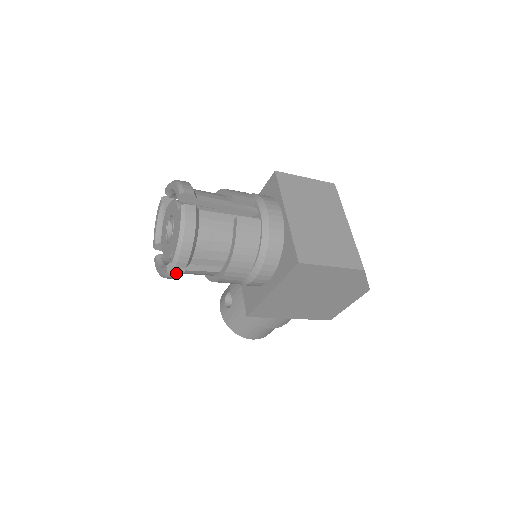
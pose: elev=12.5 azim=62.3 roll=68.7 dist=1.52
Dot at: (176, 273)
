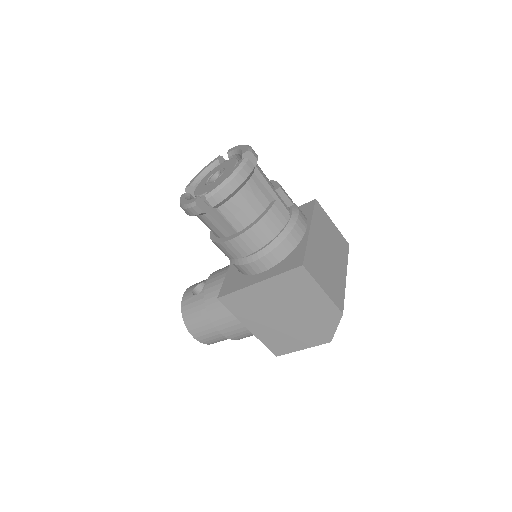
Dot at: (201, 208)
